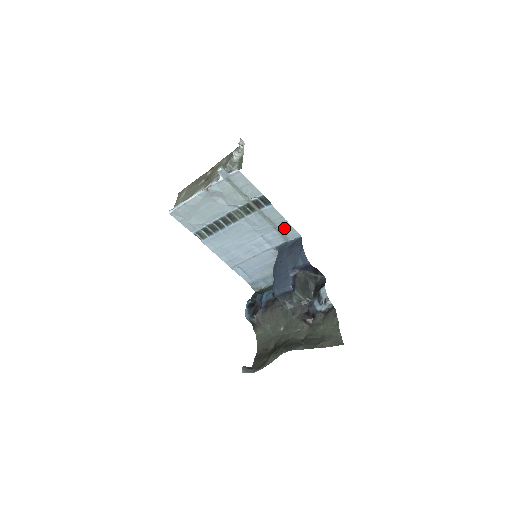
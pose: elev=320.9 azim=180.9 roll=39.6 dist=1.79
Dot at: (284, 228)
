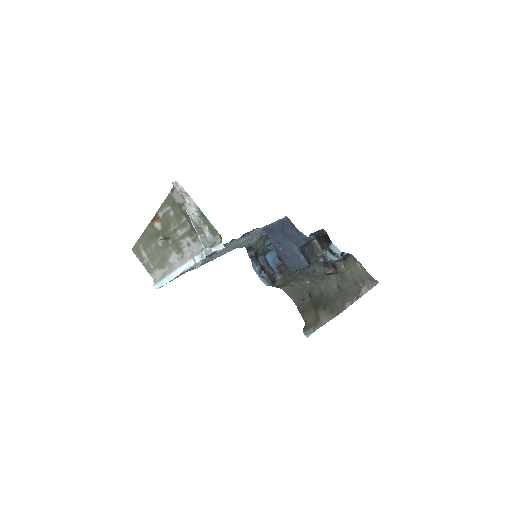
Dot at: occluded
